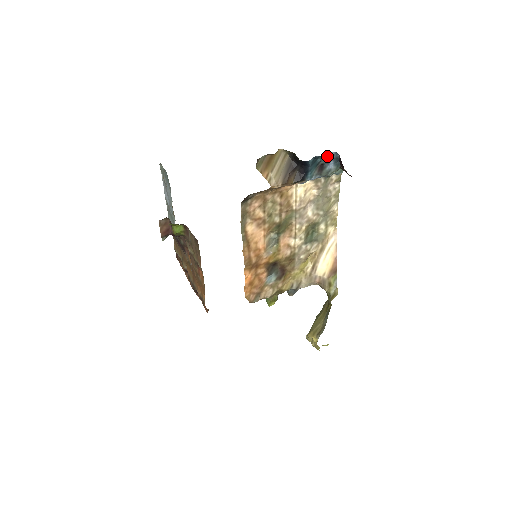
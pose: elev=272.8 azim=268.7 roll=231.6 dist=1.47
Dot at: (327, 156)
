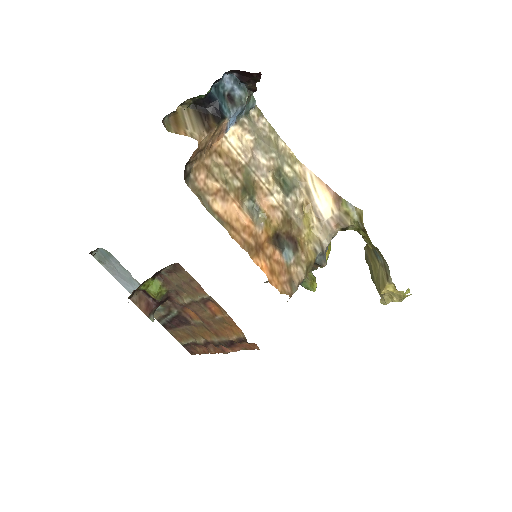
Dot at: (225, 82)
